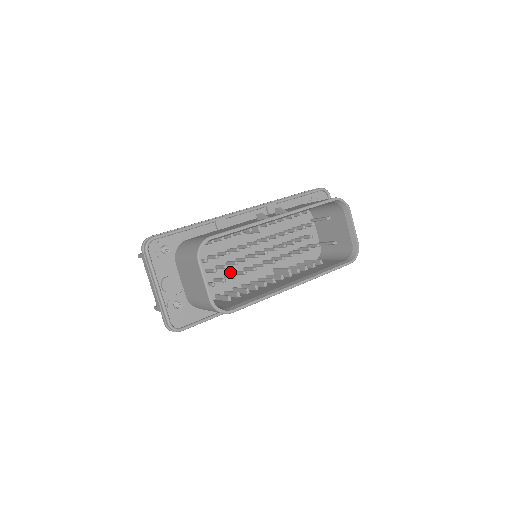
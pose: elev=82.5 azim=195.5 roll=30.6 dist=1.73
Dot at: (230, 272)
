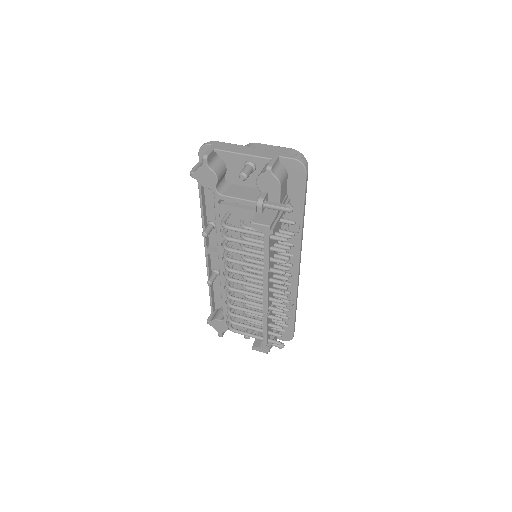
Dot at: occluded
